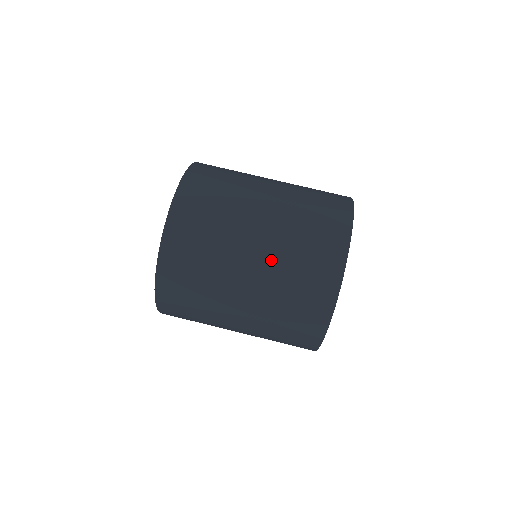
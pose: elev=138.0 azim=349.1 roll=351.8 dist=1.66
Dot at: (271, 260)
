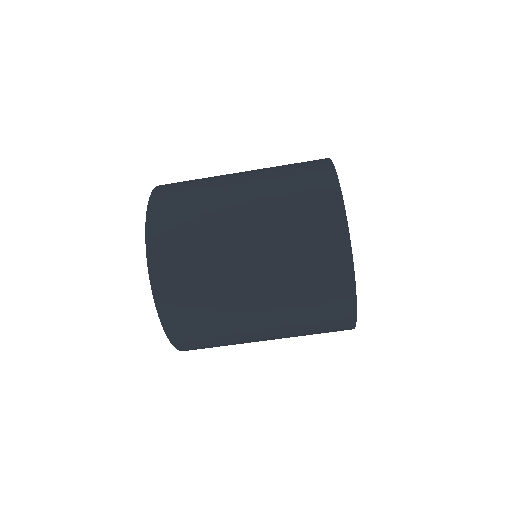
Dot at: (278, 309)
